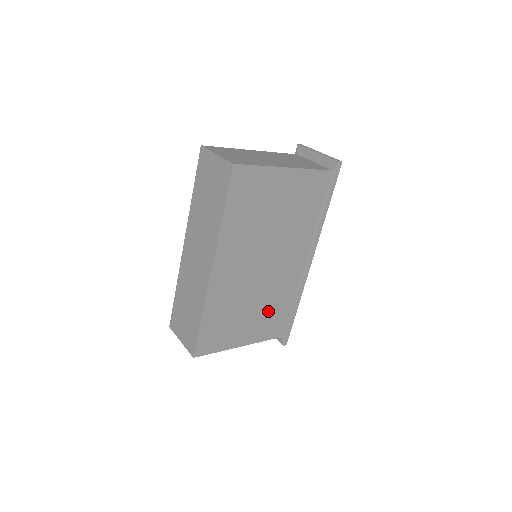
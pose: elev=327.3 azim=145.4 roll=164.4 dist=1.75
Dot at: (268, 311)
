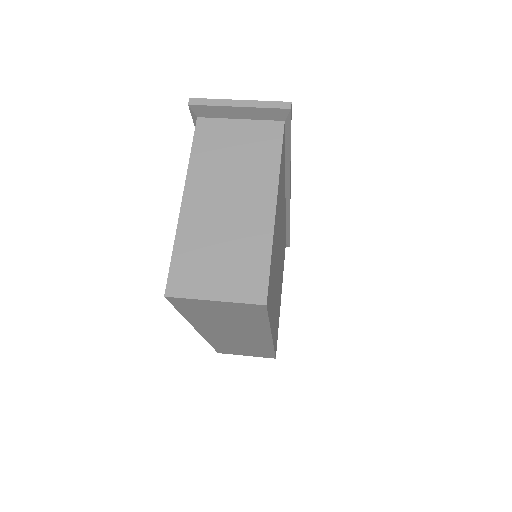
Dot at: occluded
